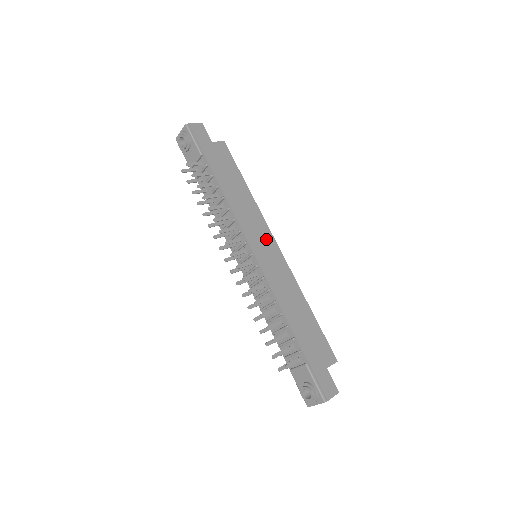
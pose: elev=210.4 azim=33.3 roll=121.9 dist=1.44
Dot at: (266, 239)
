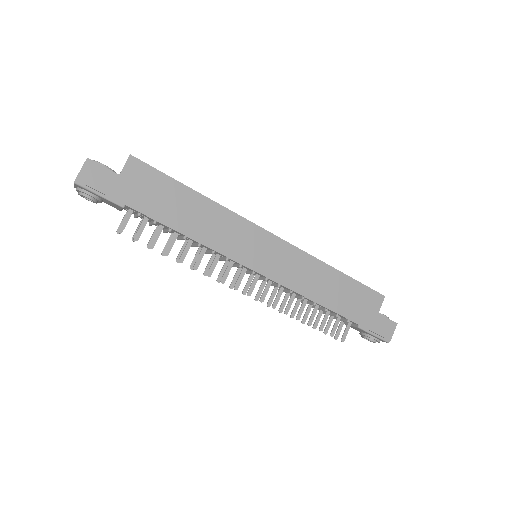
Dot at: (257, 240)
